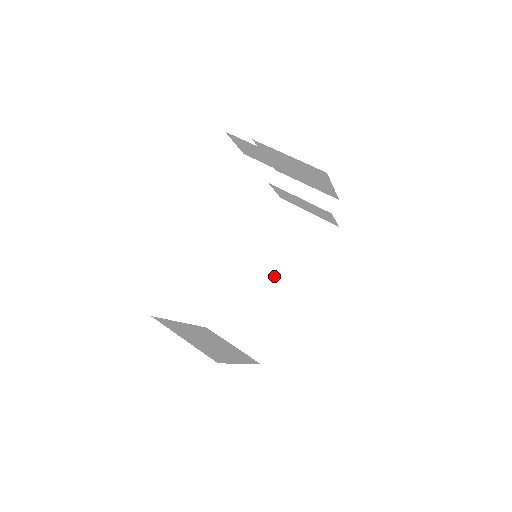
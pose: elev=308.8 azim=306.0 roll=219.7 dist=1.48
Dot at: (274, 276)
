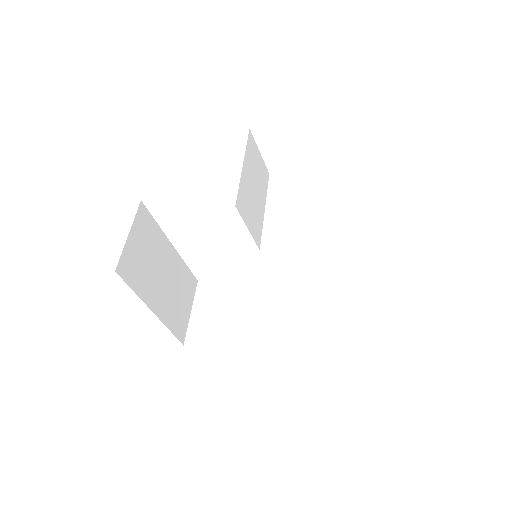
Dot at: (274, 304)
